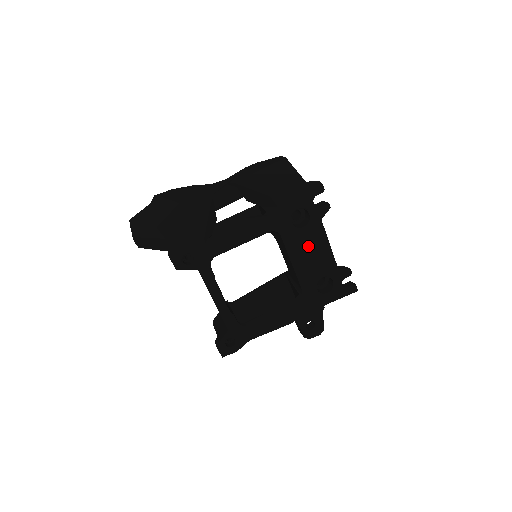
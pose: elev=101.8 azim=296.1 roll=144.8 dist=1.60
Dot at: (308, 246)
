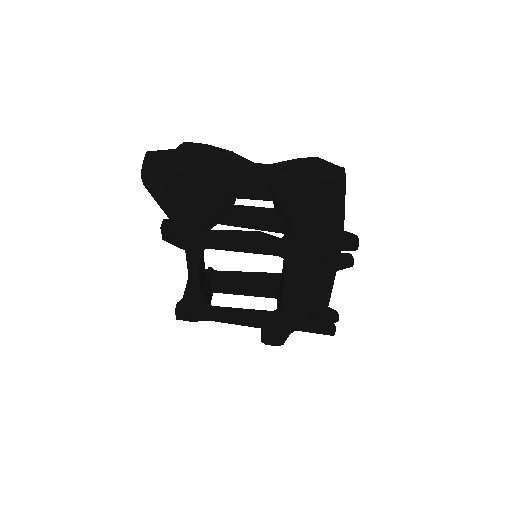
Dot at: (308, 284)
